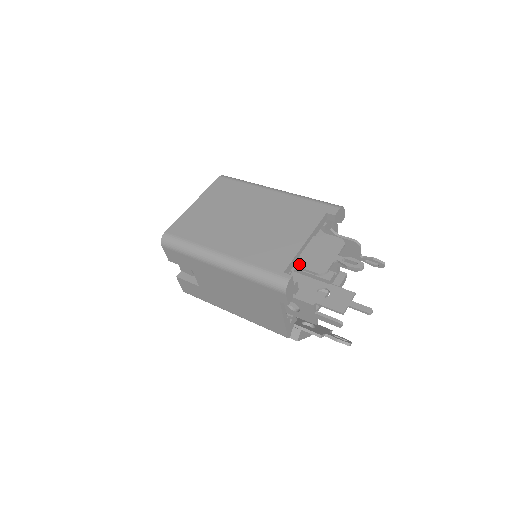
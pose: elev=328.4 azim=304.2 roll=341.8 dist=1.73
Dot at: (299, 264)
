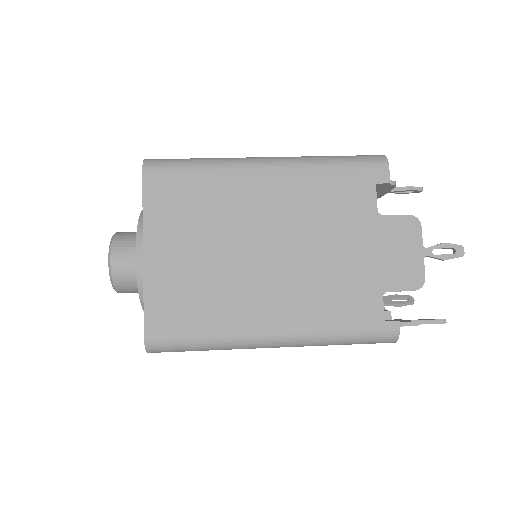
Dot at: (383, 287)
